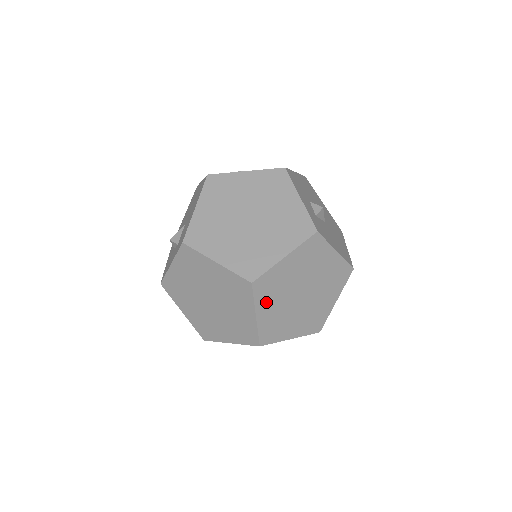
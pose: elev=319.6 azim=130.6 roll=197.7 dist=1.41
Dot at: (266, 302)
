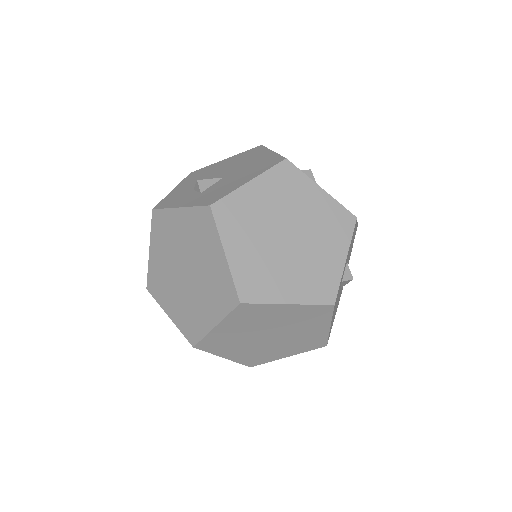
Dot at: (235, 323)
